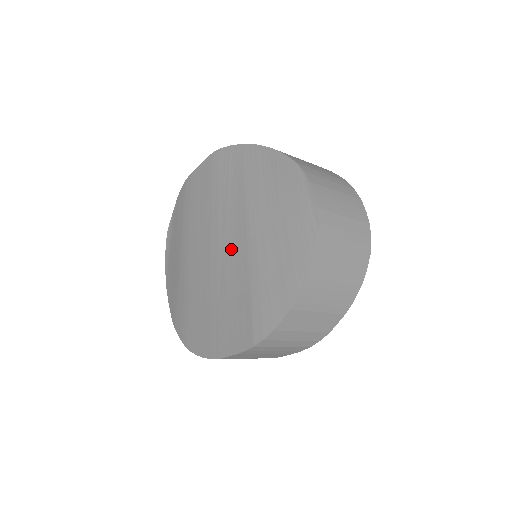
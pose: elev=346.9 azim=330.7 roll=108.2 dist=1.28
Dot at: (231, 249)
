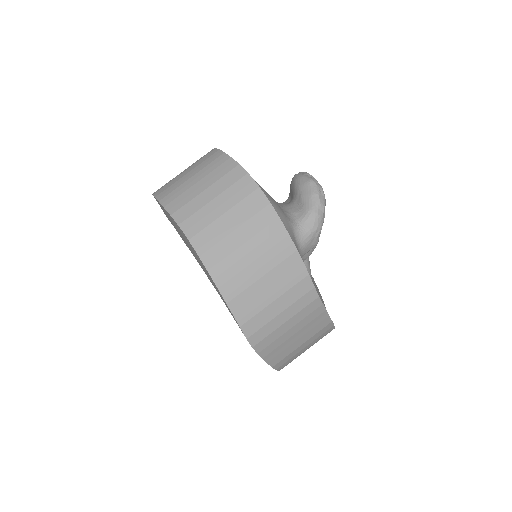
Dot at: occluded
